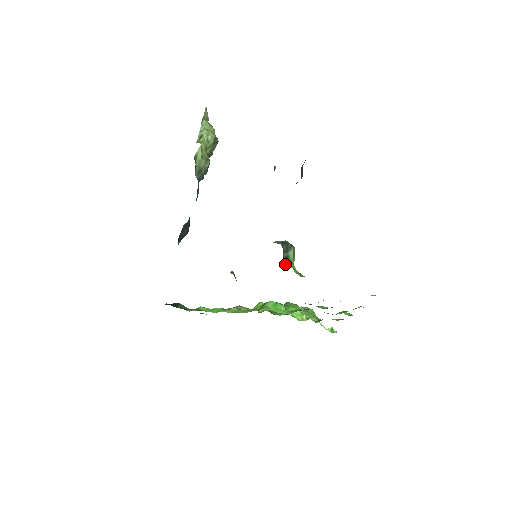
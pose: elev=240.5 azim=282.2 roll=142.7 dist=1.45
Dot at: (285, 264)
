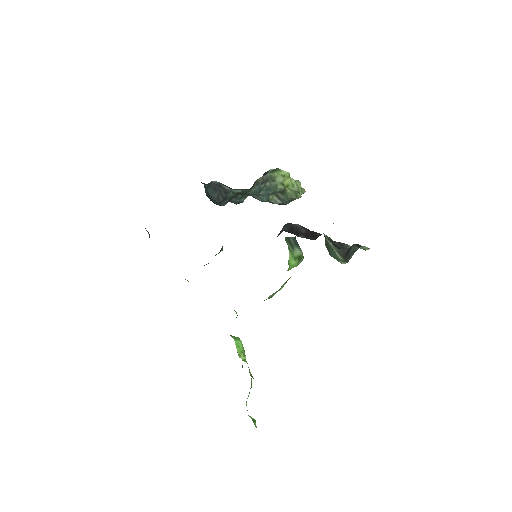
Dot at: (287, 242)
